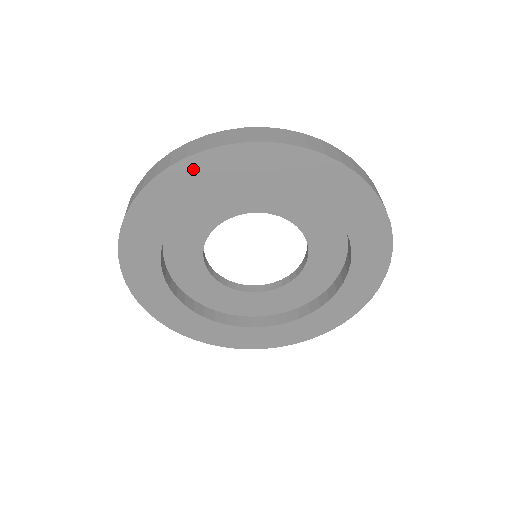
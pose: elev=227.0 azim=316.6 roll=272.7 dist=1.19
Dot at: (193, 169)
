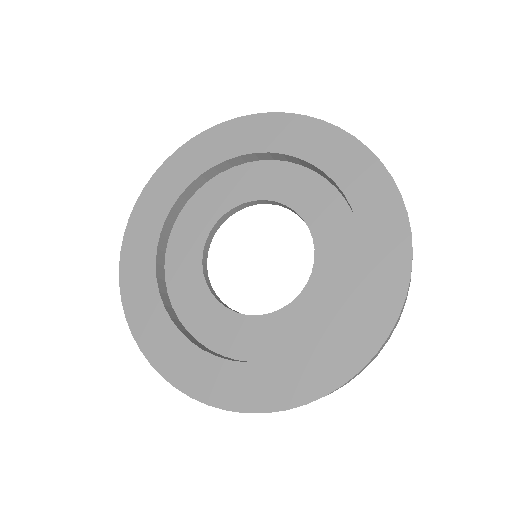
Dot at: (286, 125)
